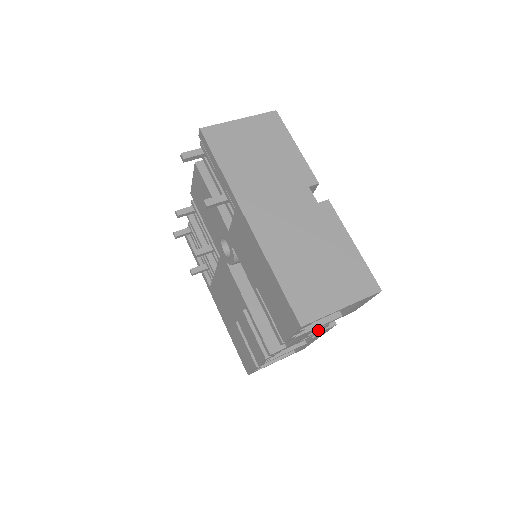
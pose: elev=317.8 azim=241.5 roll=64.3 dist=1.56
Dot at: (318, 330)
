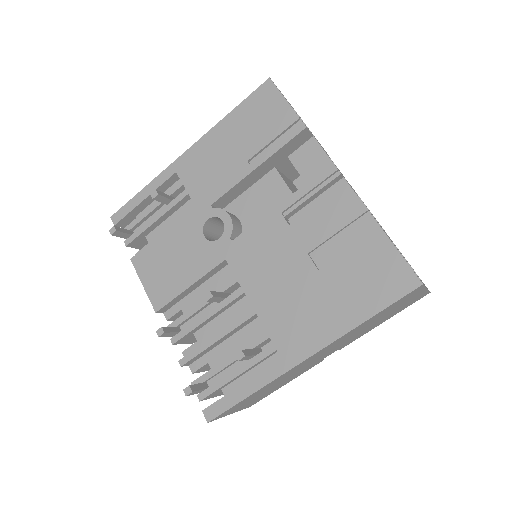
Dot at: occluded
